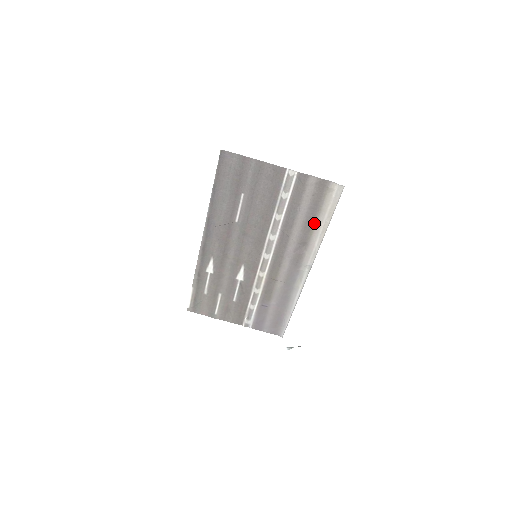
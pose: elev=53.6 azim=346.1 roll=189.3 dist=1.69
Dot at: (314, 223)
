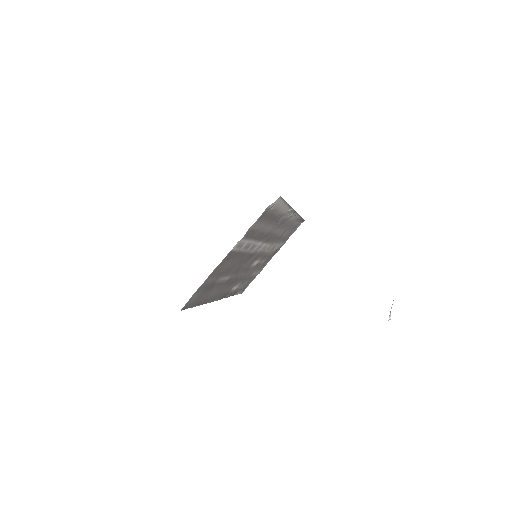
Dot at: (276, 215)
